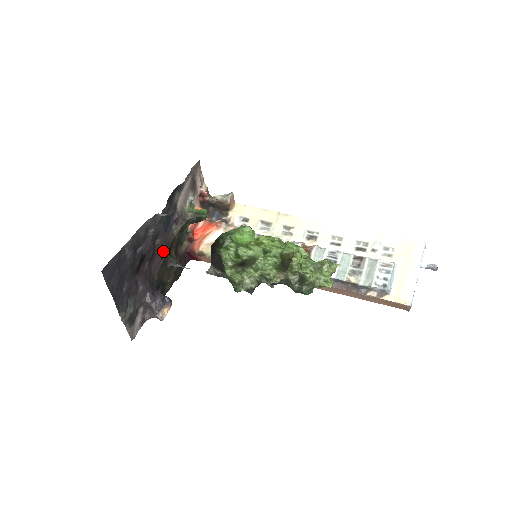
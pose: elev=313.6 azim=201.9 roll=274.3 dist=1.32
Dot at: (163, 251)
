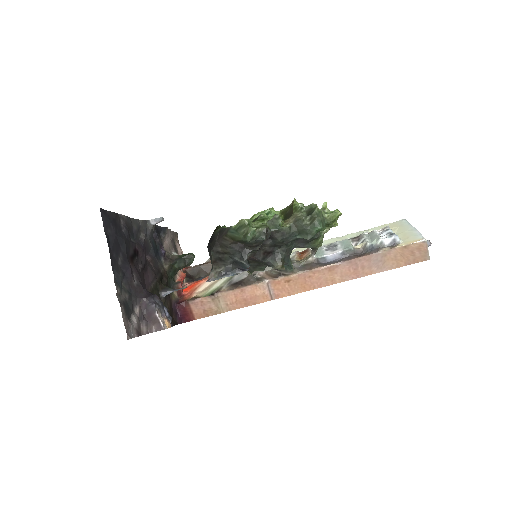
Dot at: (155, 272)
